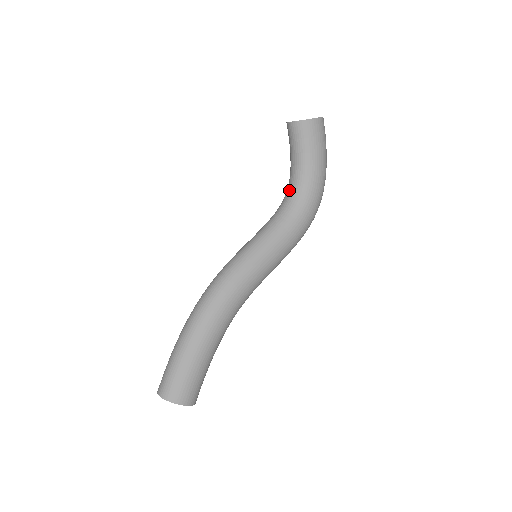
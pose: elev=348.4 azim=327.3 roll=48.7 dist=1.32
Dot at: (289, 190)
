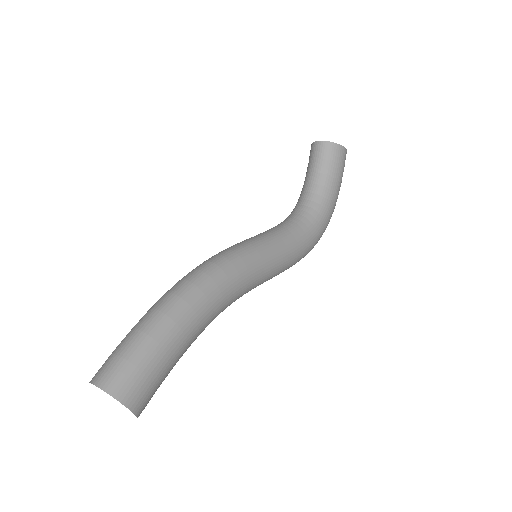
Dot at: (300, 205)
